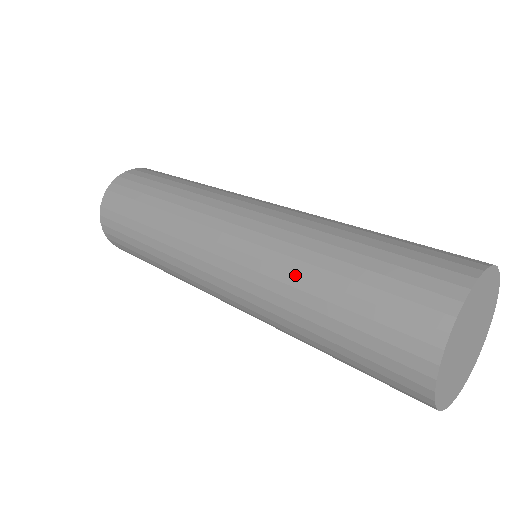
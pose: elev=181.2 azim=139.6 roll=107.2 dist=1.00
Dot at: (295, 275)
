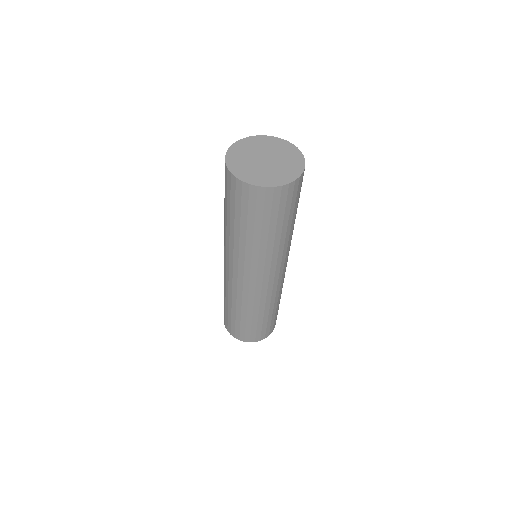
Dot at: occluded
